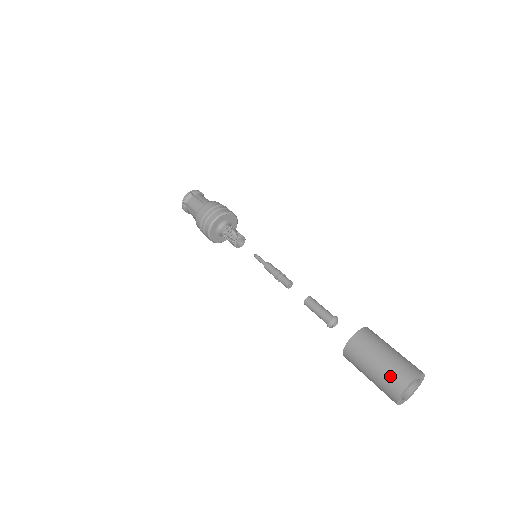
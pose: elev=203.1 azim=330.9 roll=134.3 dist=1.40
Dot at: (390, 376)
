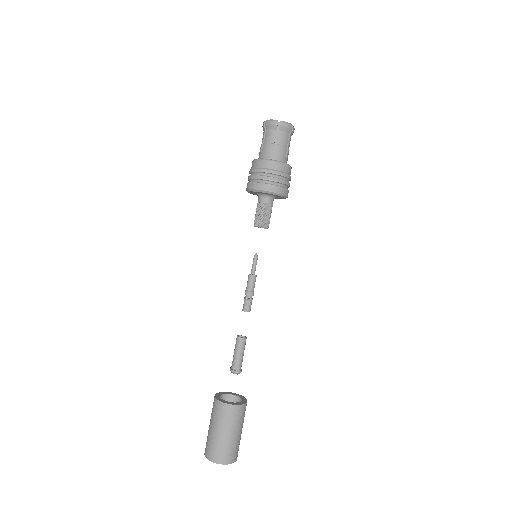
Dot at: (229, 450)
